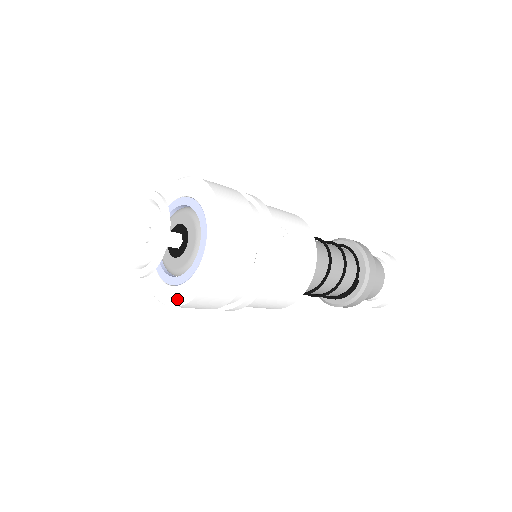
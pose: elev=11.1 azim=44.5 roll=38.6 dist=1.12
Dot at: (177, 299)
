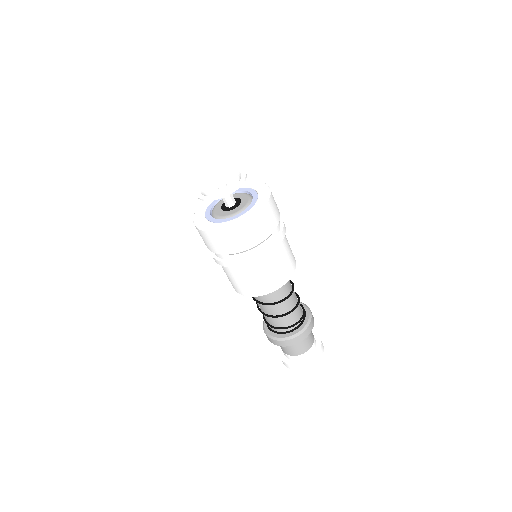
Dot at: (250, 215)
